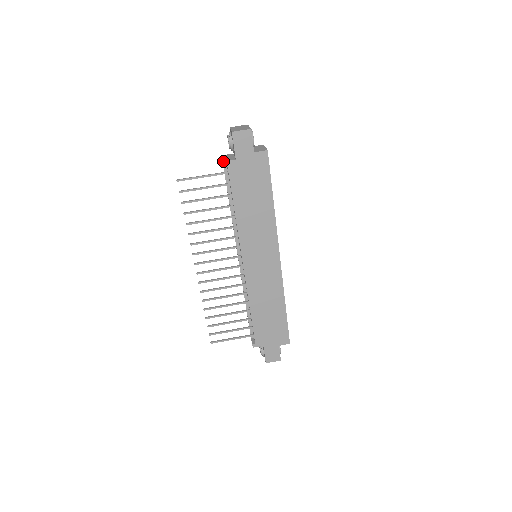
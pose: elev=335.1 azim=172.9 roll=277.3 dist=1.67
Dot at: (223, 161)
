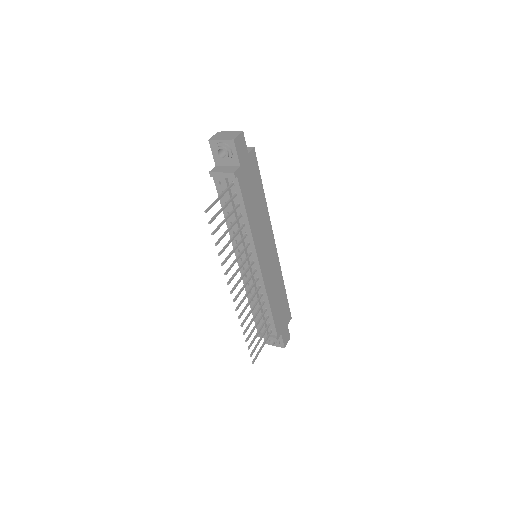
Dot at: (234, 172)
